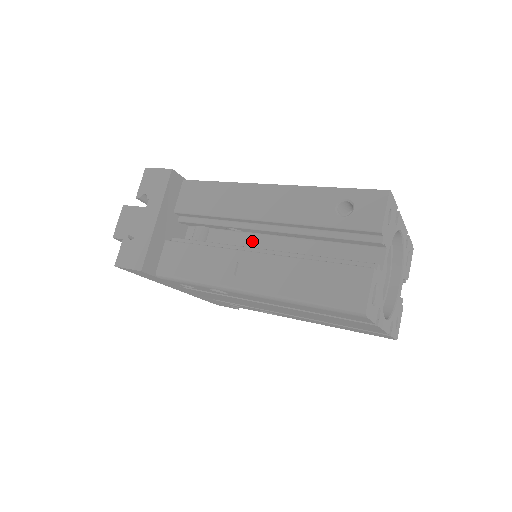
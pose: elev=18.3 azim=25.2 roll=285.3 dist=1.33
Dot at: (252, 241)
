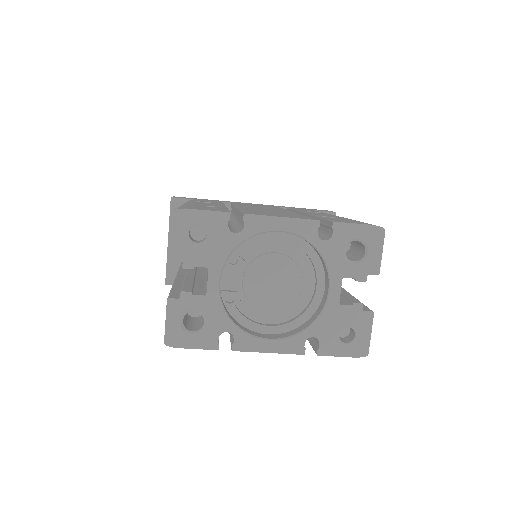
Dot at: occluded
